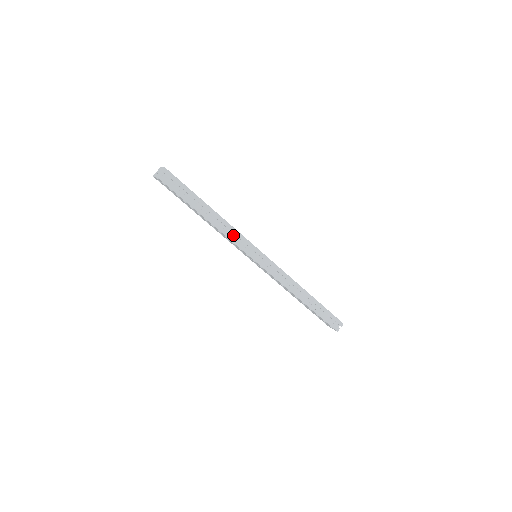
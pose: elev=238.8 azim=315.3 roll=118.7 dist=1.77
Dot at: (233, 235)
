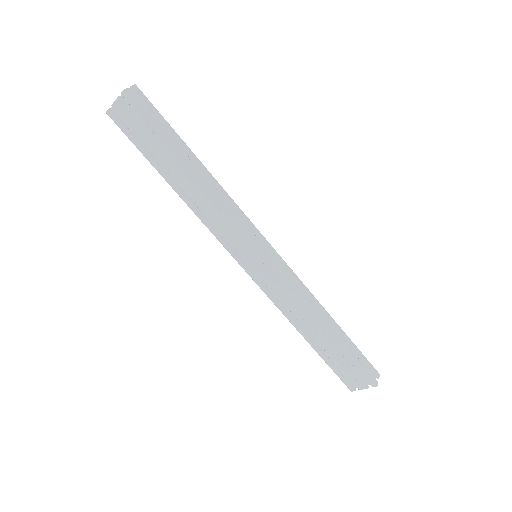
Dot at: occluded
